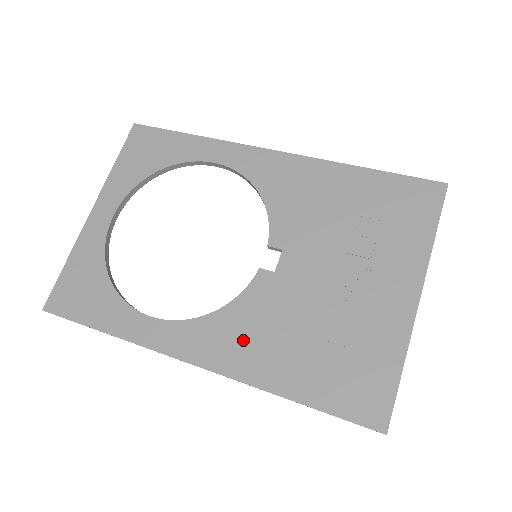
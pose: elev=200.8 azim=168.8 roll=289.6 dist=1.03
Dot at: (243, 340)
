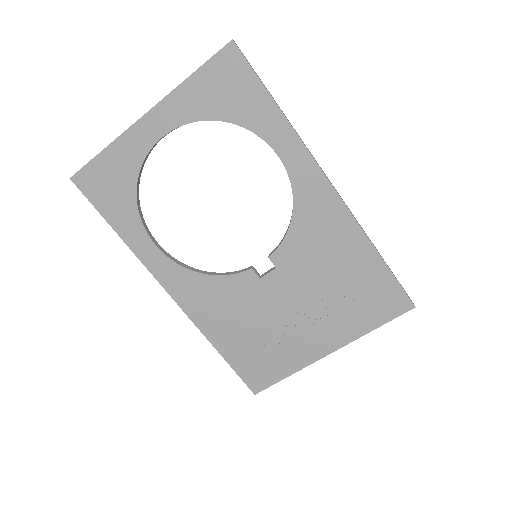
Dot at: (210, 303)
